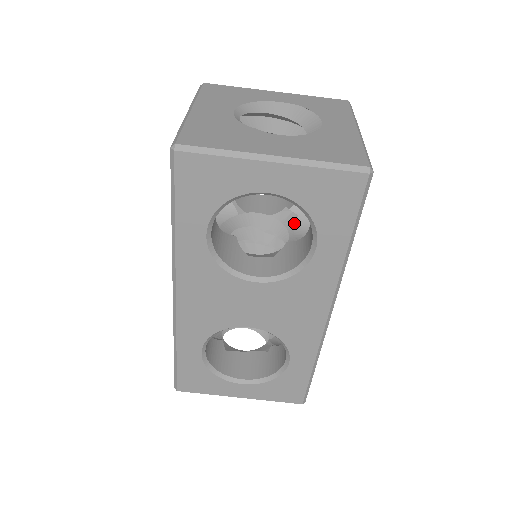
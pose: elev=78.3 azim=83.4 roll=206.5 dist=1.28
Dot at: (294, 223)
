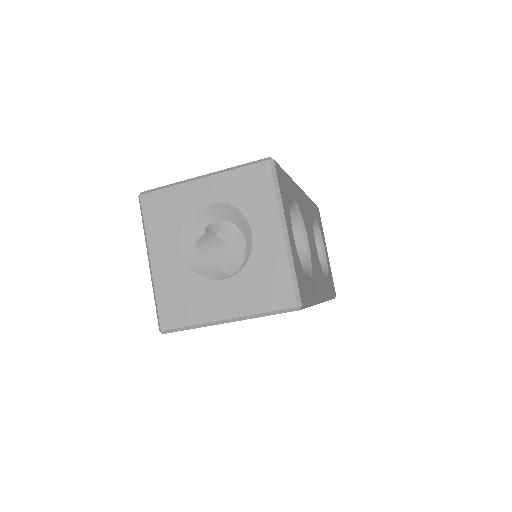
Dot at: occluded
